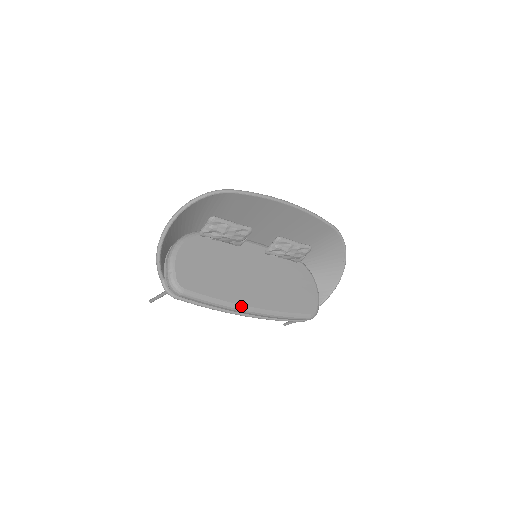
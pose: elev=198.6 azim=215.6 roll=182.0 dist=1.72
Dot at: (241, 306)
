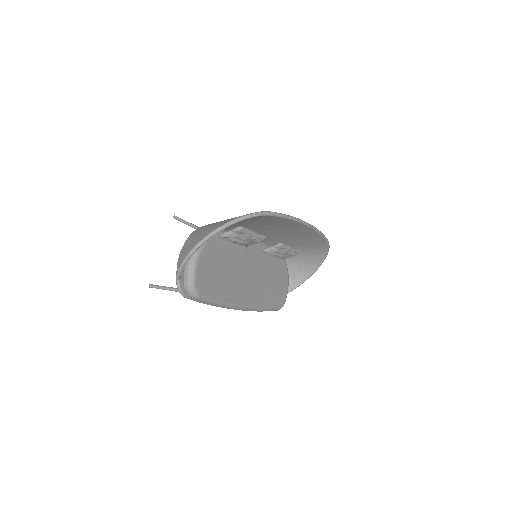
Dot at: (237, 306)
